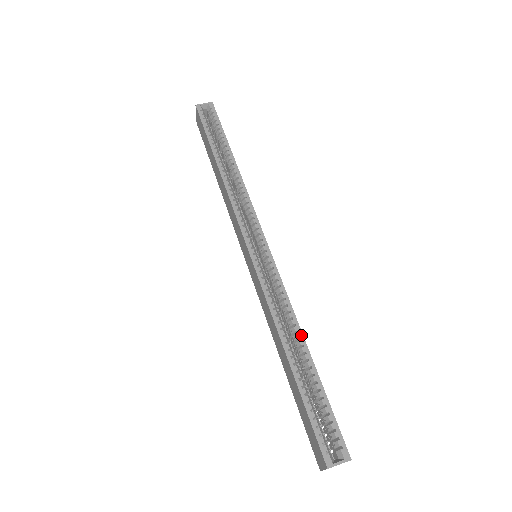
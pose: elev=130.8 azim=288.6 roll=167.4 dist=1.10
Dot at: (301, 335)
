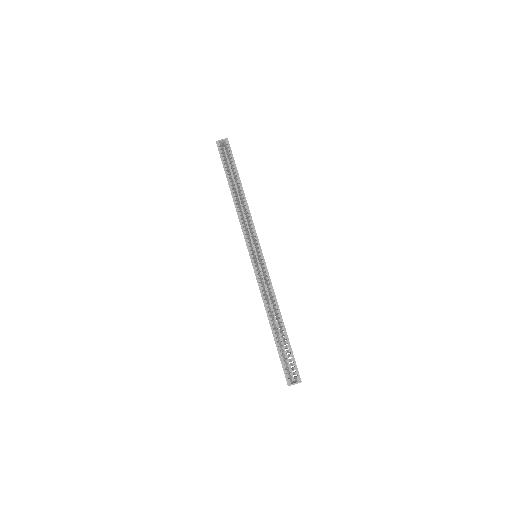
Dot at: (279, 311)
